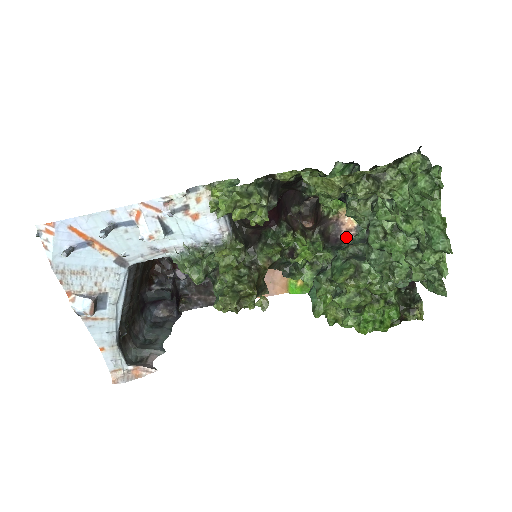
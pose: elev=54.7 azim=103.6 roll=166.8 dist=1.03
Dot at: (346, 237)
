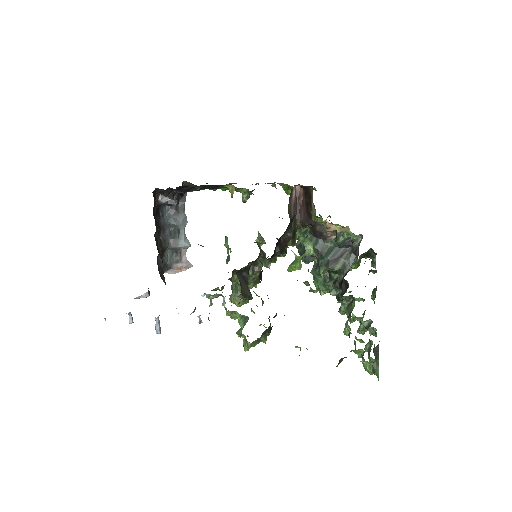
Dot at: (330, 236)
